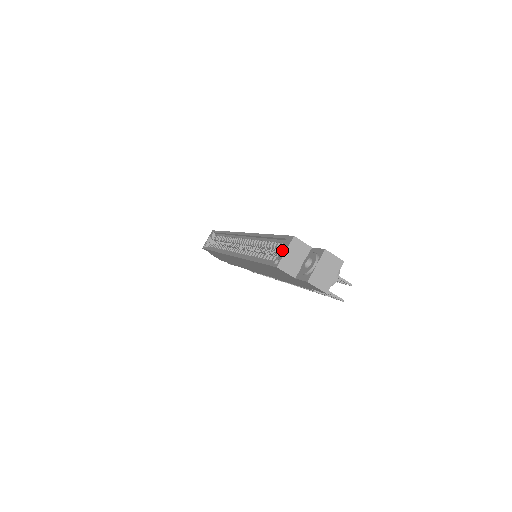
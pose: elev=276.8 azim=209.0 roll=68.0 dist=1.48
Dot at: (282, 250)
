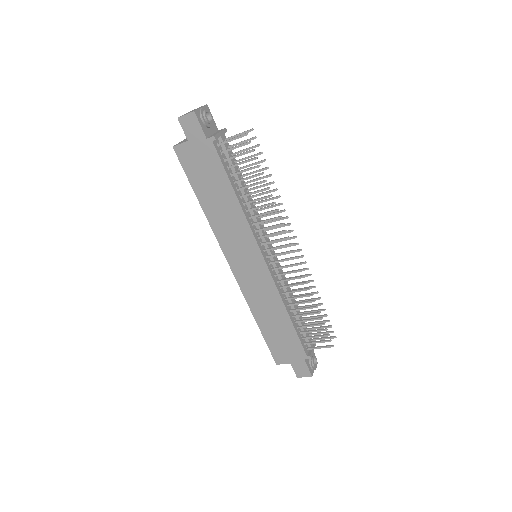
Dot at: occluded
